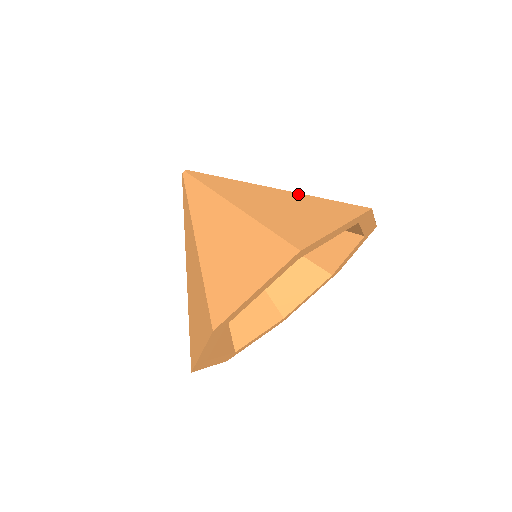
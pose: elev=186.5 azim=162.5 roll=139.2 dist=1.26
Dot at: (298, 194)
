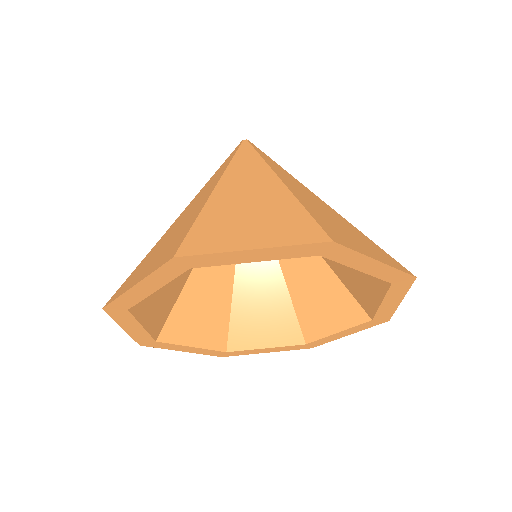
Dot at: (346, 220)
